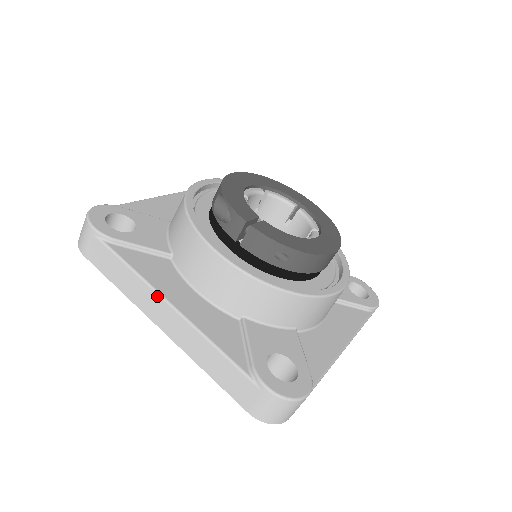
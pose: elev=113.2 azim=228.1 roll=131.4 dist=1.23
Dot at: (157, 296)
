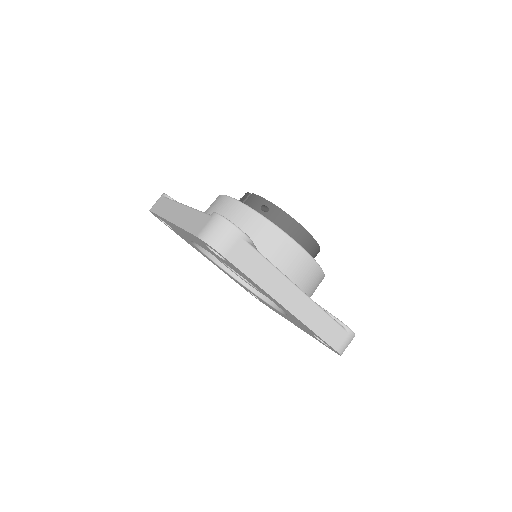
Dot at: (178, 204)
